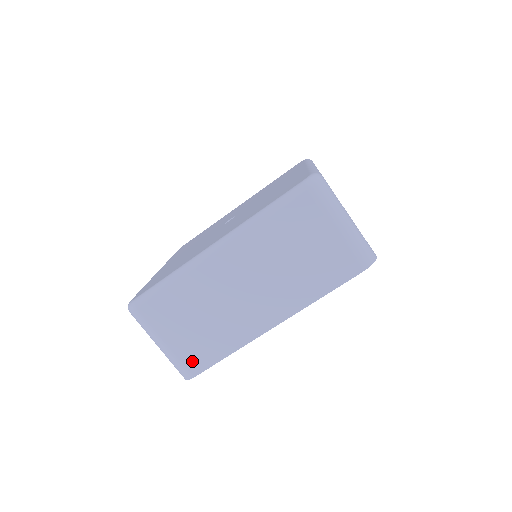
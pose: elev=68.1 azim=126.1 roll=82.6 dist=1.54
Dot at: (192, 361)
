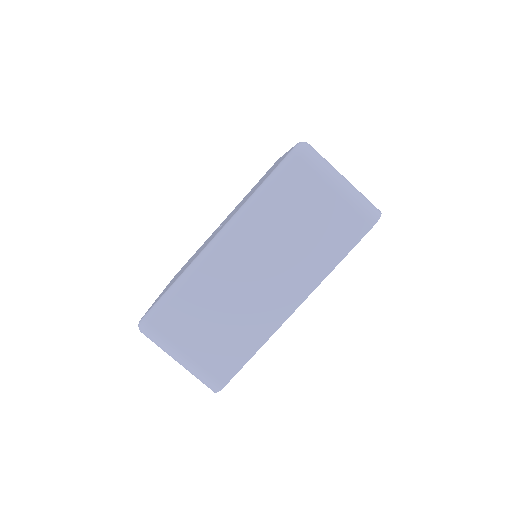
Dot at: (219, 368)
